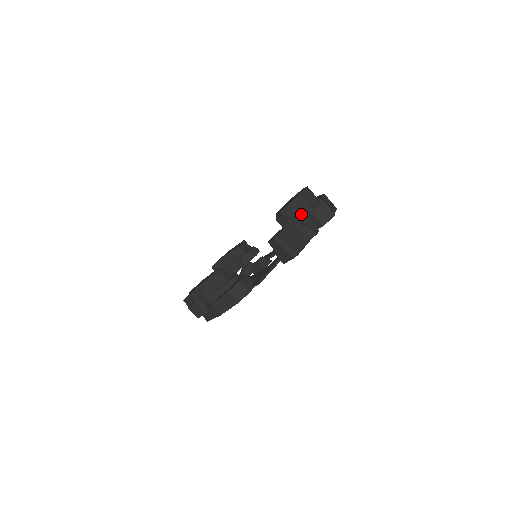
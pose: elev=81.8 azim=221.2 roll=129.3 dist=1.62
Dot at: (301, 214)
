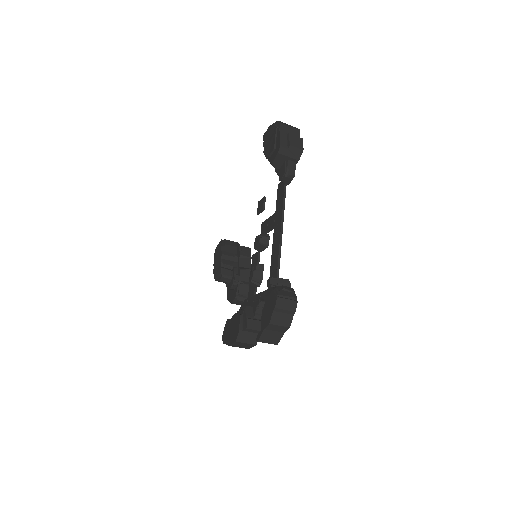
Dot at: occluded
